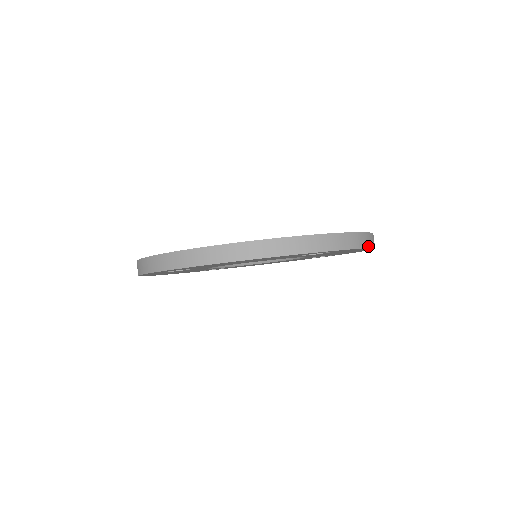
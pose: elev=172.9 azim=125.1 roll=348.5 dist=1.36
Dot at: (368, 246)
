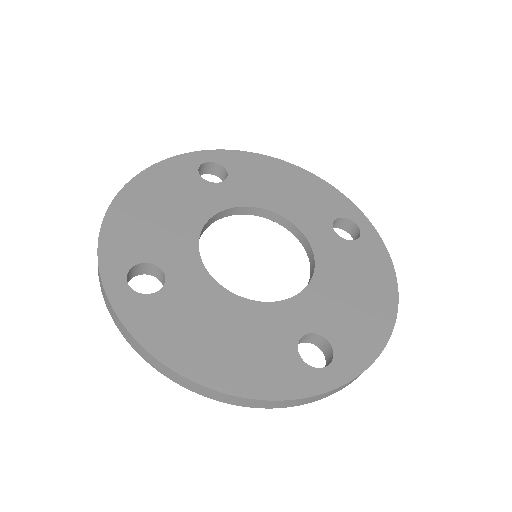
Dot at: occluded
